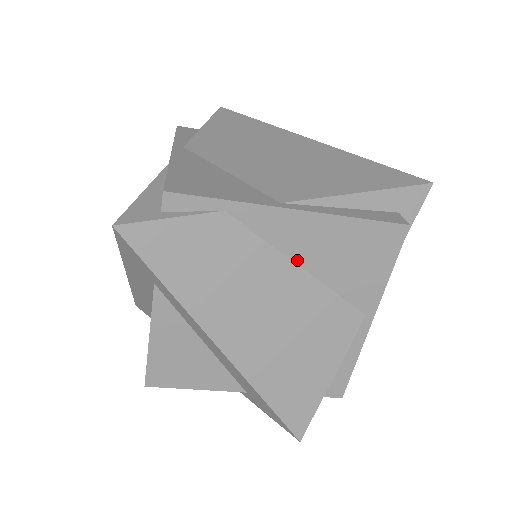
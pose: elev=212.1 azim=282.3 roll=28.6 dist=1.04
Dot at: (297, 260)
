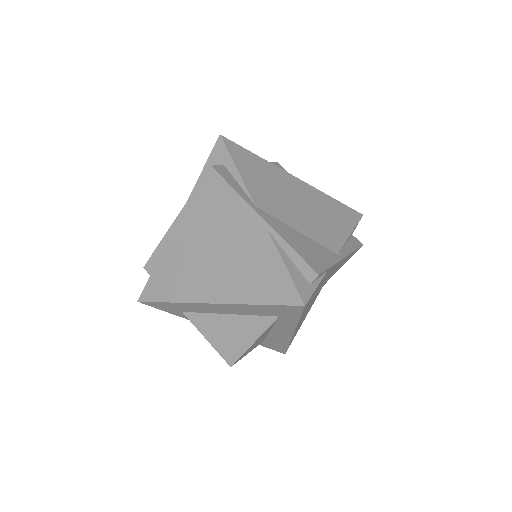
Dot at: (327, 276)
